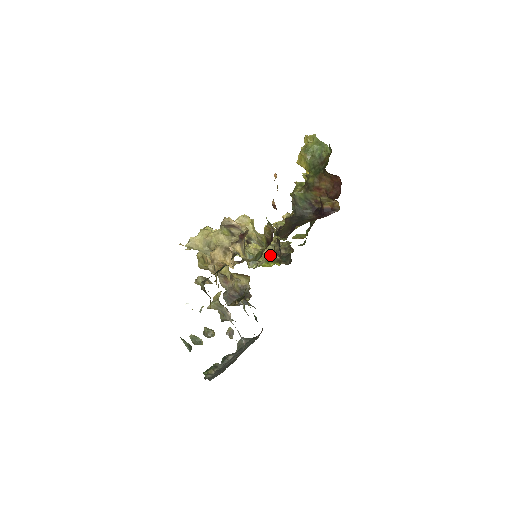
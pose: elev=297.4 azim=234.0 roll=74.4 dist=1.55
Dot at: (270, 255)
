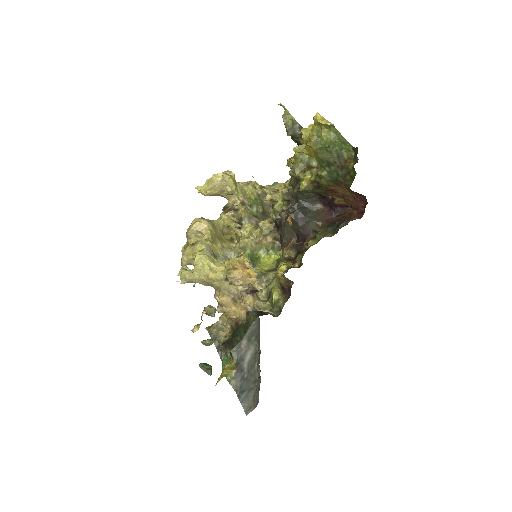
Dot at: (268, 242)
